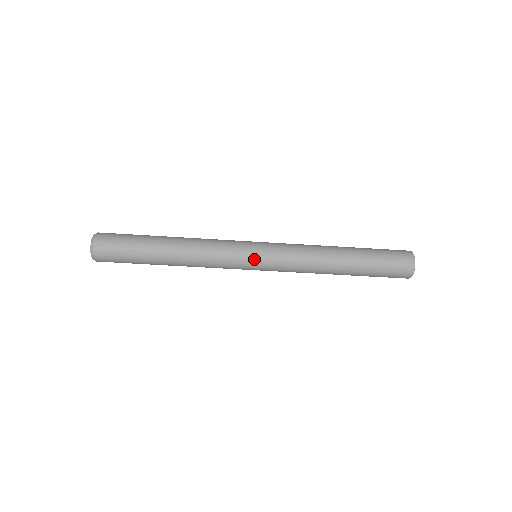
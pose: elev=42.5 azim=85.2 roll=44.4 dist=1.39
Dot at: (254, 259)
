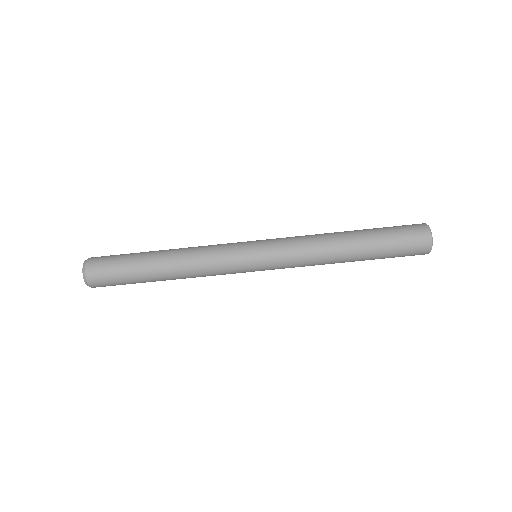
Dot at: (252, 251)
